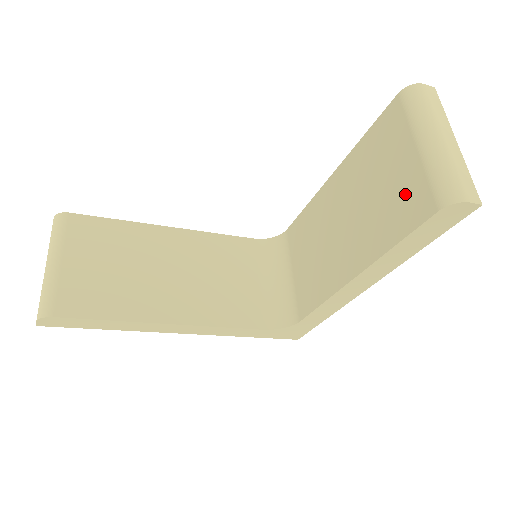
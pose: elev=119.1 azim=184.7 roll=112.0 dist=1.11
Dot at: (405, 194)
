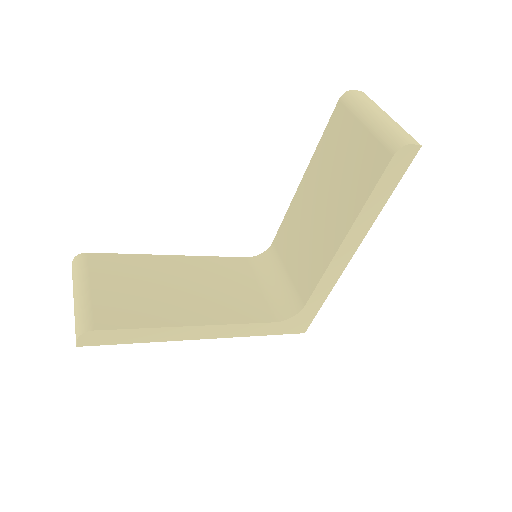
Dot at: (365, 159)
